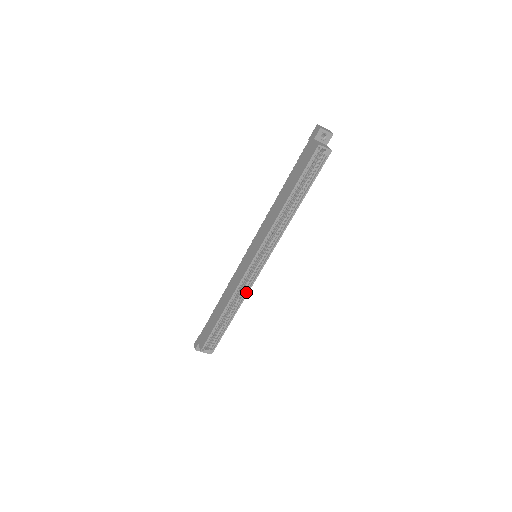
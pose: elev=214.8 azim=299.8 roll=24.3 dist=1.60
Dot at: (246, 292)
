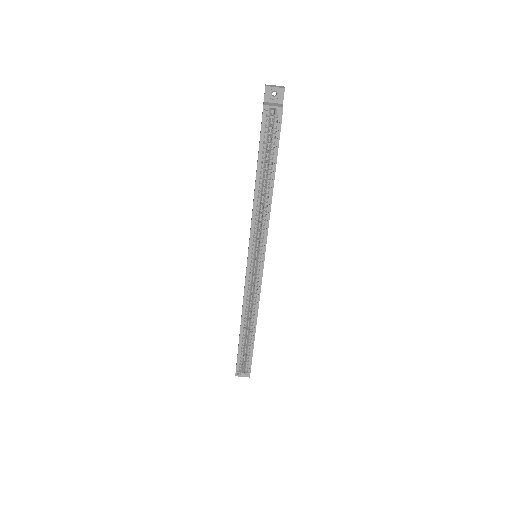
Dot at: (257, 300)
